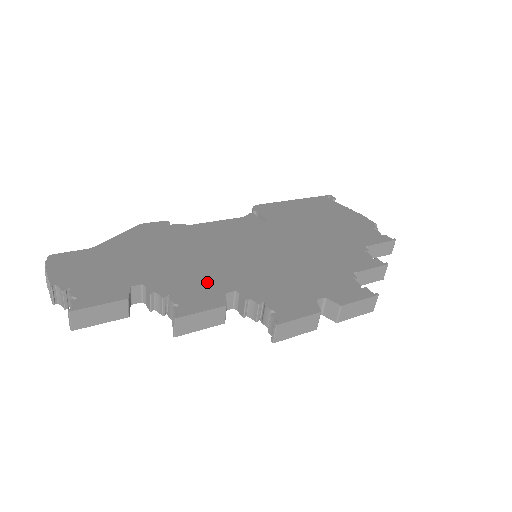
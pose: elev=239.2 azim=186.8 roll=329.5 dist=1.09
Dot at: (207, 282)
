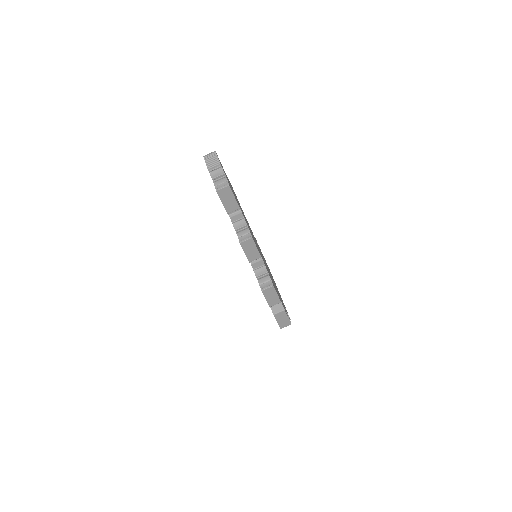
Dot at: occluded
